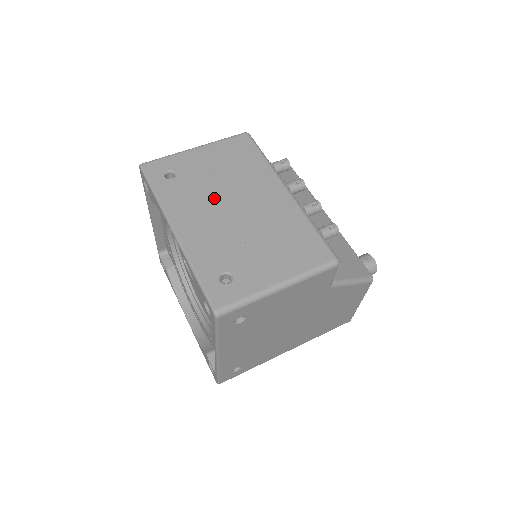
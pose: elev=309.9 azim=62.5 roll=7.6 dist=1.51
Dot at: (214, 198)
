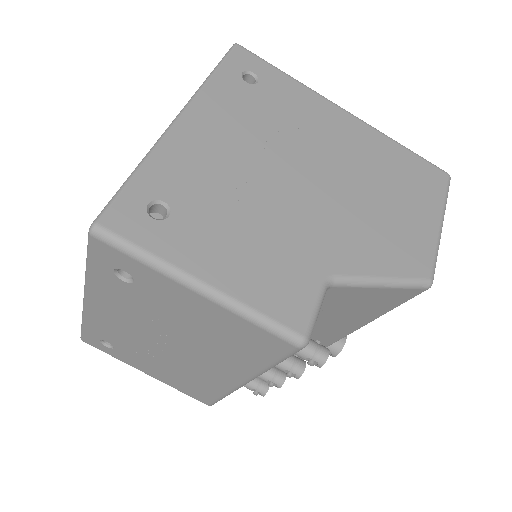
Dot at: (155, 327)
